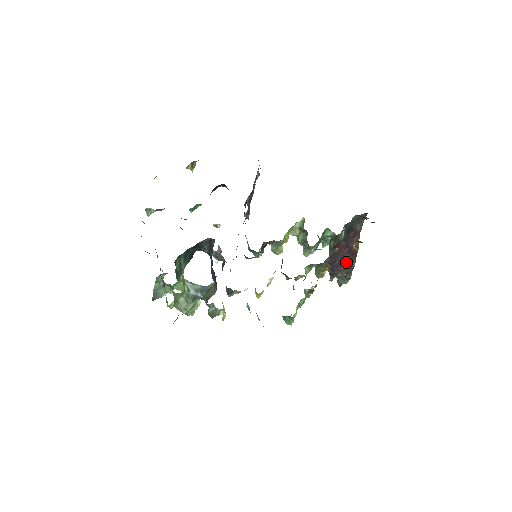
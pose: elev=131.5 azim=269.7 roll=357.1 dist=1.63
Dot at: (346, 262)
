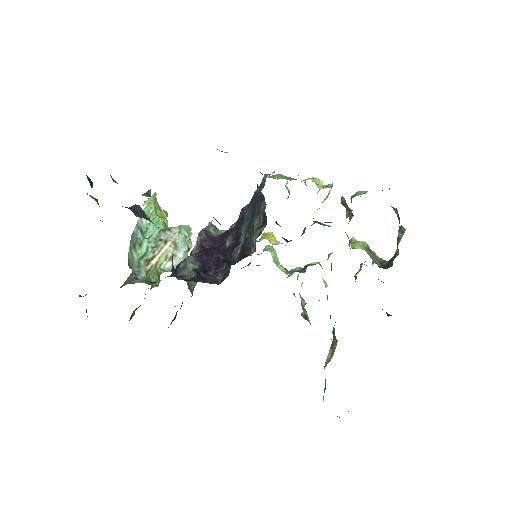
Dot at: occluded
